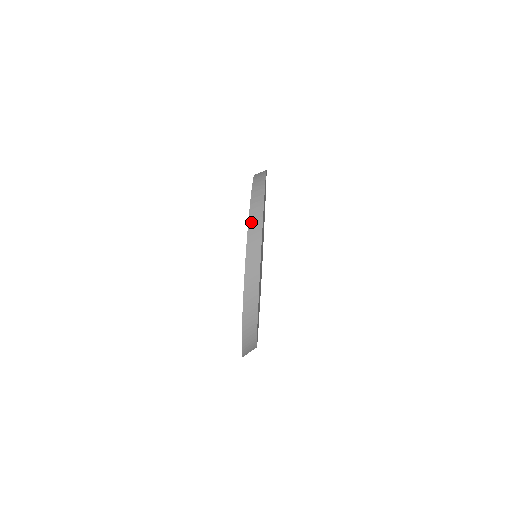
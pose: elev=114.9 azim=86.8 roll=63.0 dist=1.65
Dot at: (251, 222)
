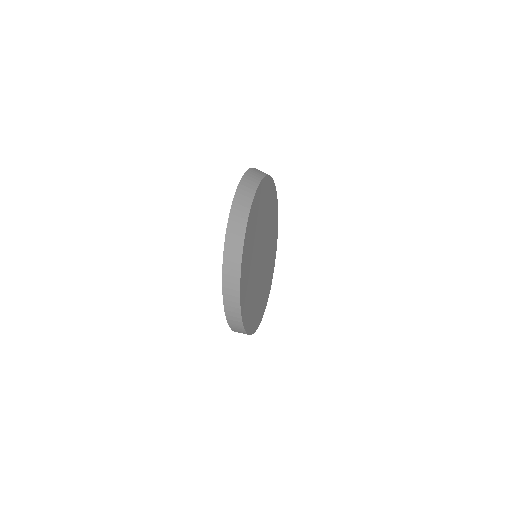
Dot at: occluded
